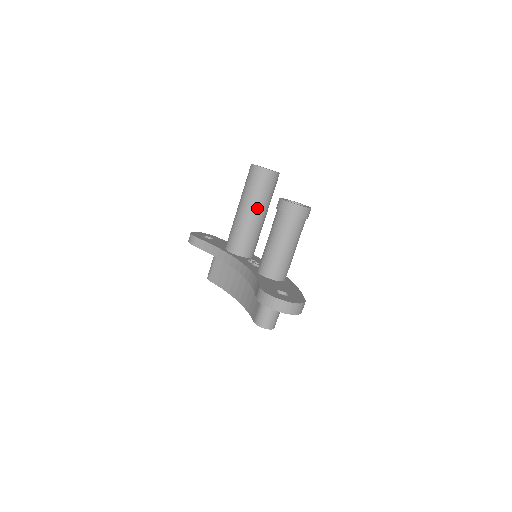
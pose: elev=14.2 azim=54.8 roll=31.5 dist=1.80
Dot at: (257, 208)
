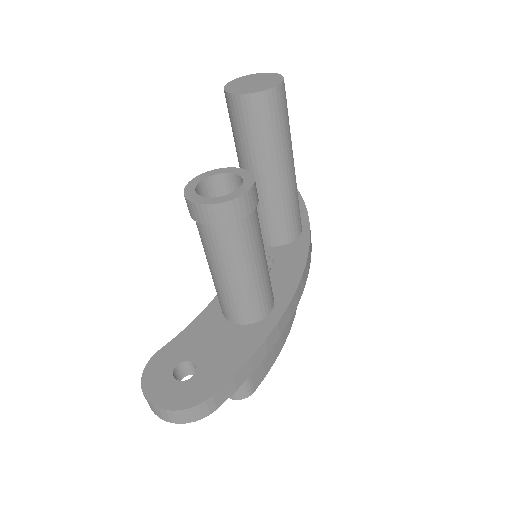
Dot at: (250, 168)
